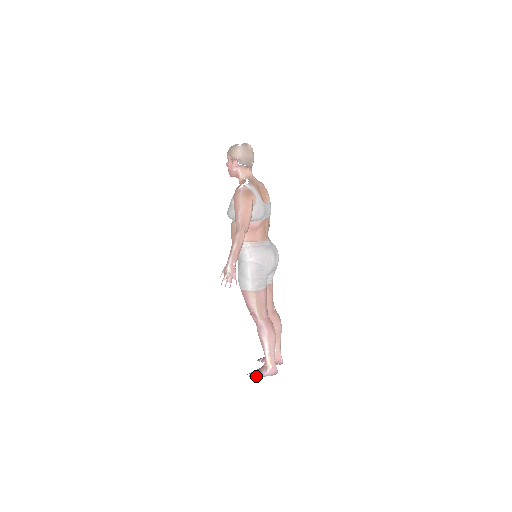
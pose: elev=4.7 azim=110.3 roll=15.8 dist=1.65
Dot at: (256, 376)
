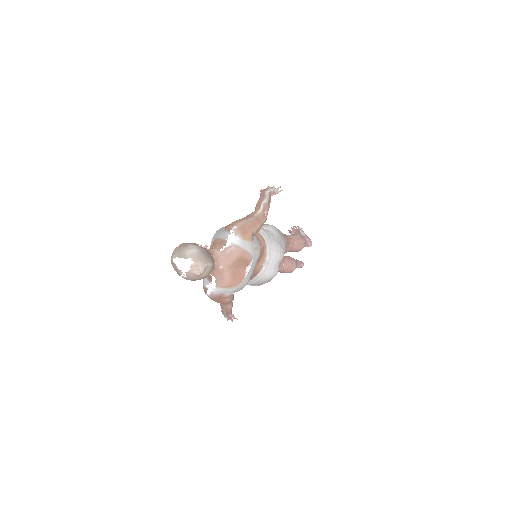
Dot at: occluded
